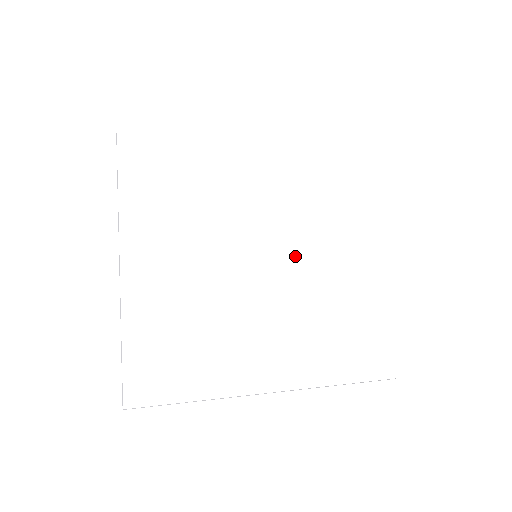
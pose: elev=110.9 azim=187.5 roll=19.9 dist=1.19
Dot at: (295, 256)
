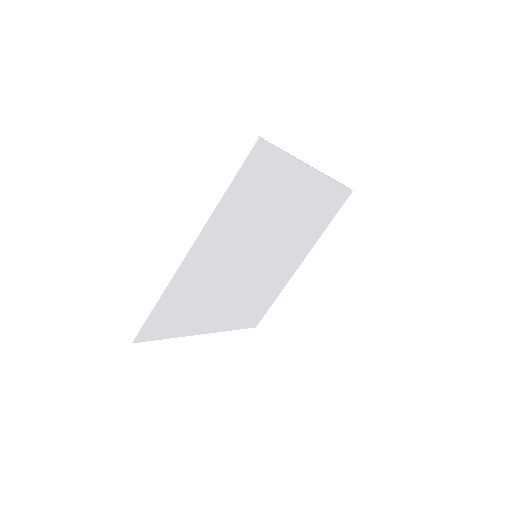
Dot at: (273, 259)
